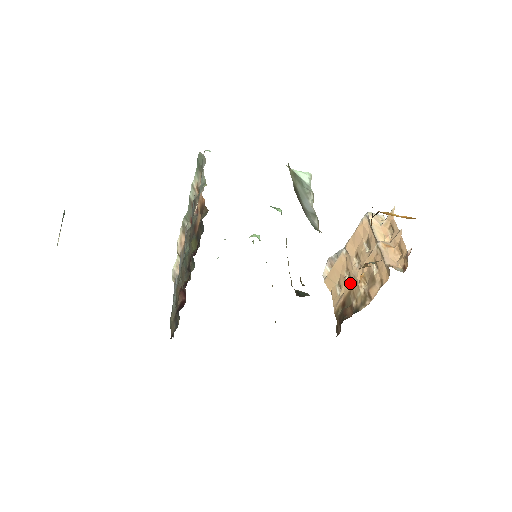
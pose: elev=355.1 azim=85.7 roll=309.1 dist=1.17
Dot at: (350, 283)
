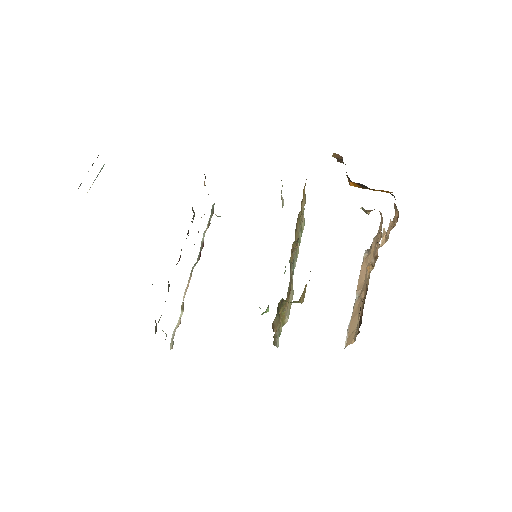
Dot at: (363, 292)
